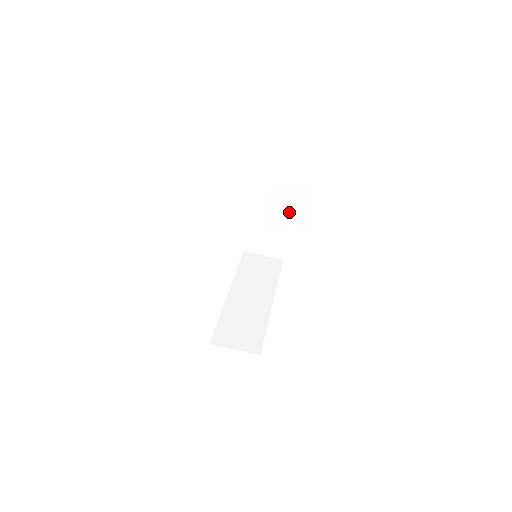
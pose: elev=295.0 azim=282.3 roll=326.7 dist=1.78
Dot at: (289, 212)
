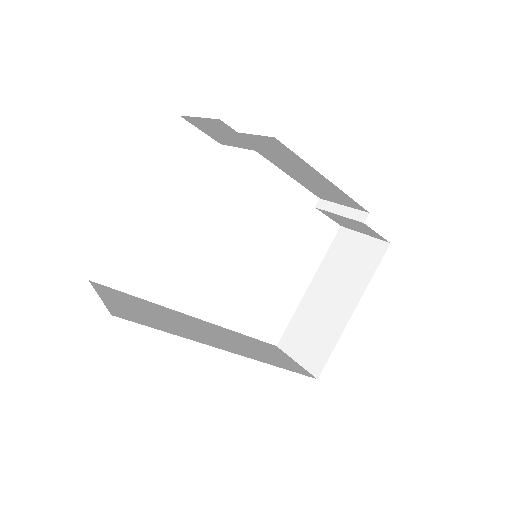
Dot at: (361, 291)
